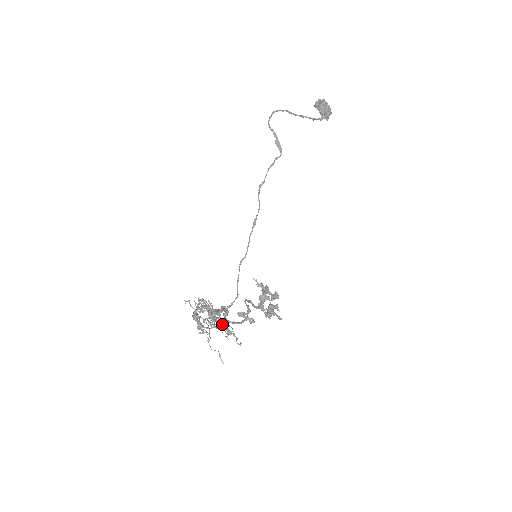
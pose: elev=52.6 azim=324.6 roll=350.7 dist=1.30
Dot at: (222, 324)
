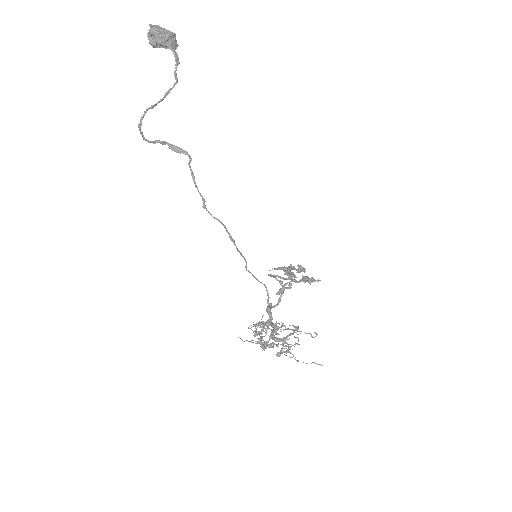
Dot at: occluded
